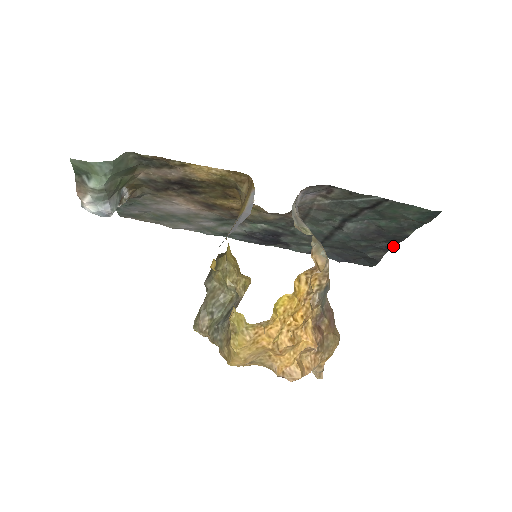
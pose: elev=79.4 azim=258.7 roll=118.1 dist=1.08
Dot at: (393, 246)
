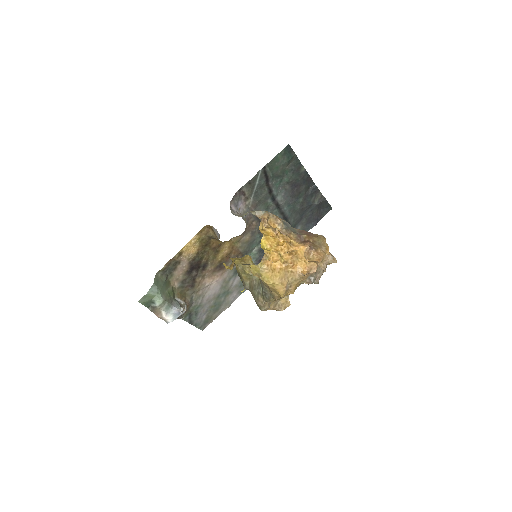
Dot at: (315, 185)
